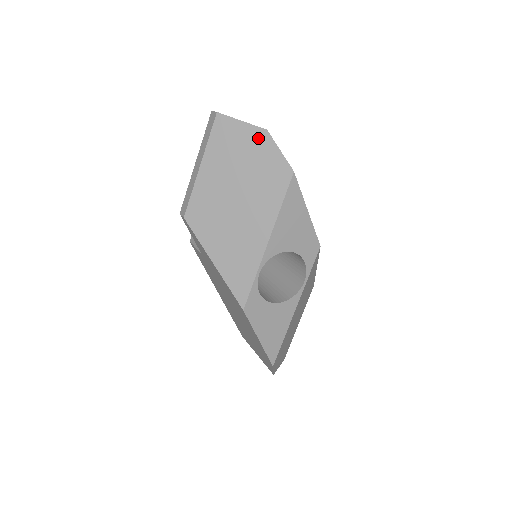
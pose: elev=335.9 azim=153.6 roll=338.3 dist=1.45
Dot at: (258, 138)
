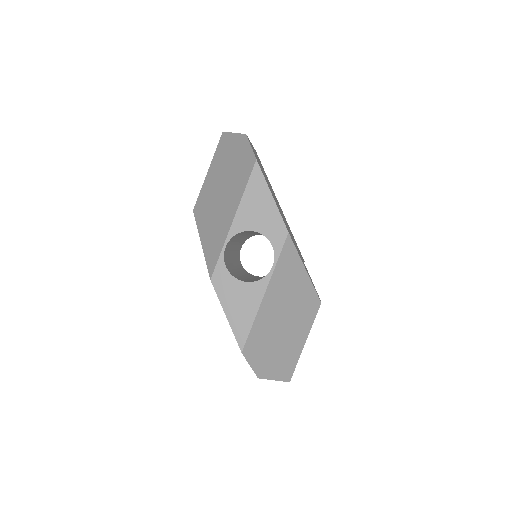
Dot at: (240, 142)
